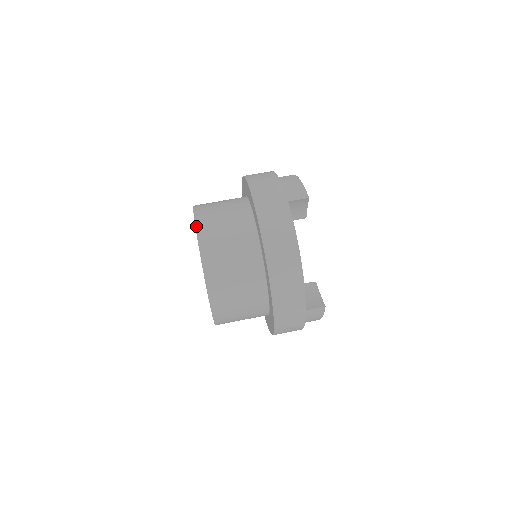
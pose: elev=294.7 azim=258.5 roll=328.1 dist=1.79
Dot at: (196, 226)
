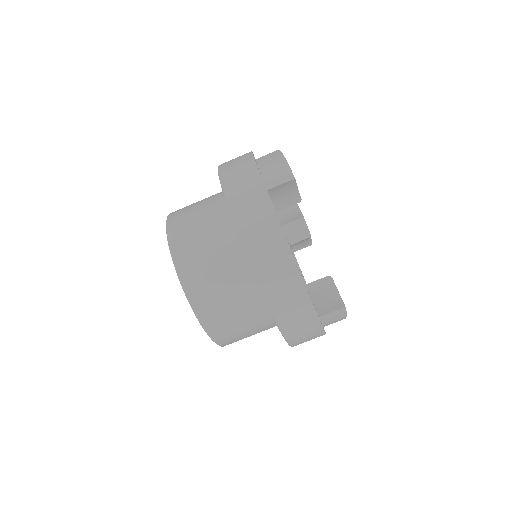
Dot at: (168, 242)
